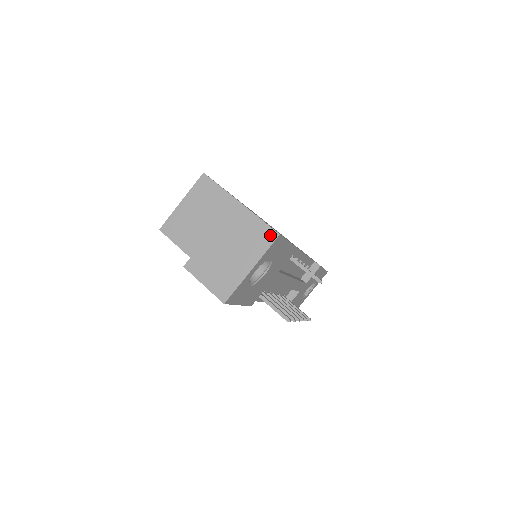
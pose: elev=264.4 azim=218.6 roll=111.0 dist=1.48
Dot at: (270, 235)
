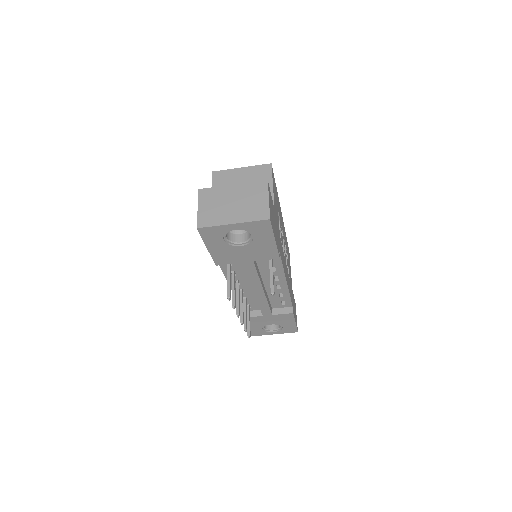
Dot at: (264, 215)
